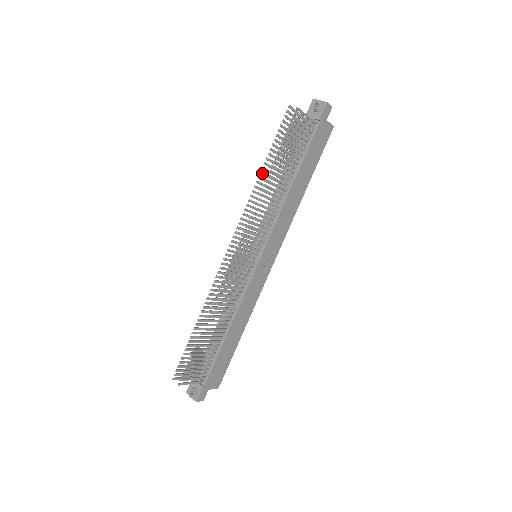
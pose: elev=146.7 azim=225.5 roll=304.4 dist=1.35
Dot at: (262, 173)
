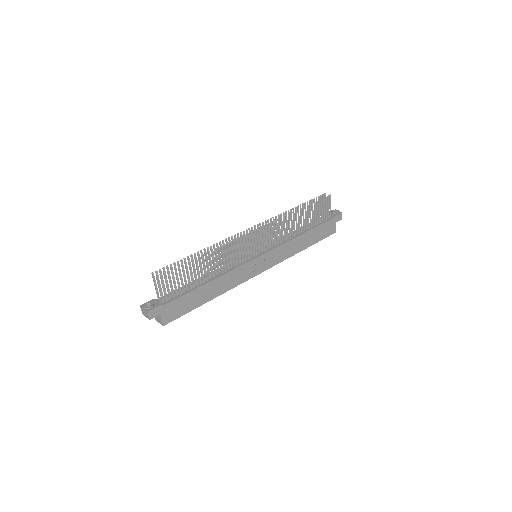
Dot at: occluded
